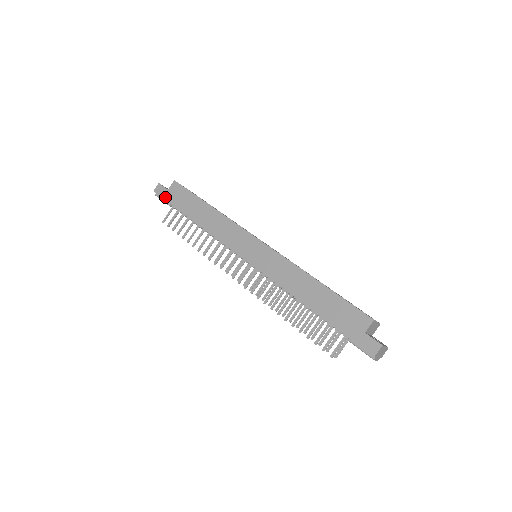
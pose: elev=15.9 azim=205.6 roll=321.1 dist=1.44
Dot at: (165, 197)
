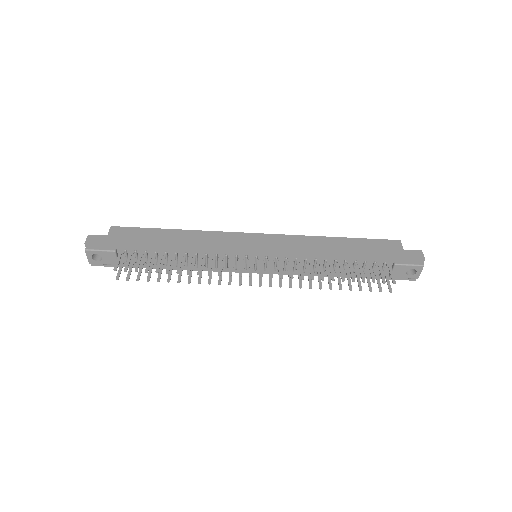
Dot at: (108, 242)
